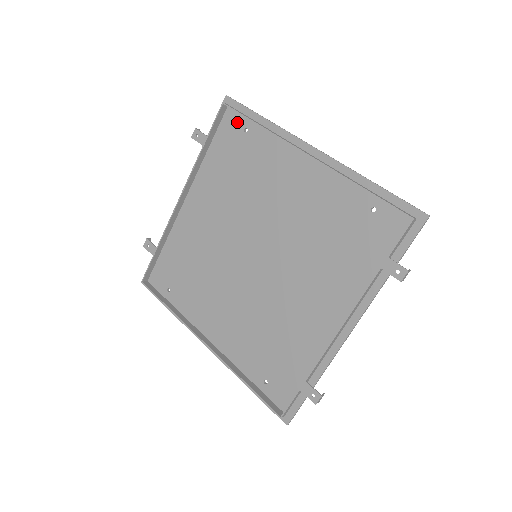
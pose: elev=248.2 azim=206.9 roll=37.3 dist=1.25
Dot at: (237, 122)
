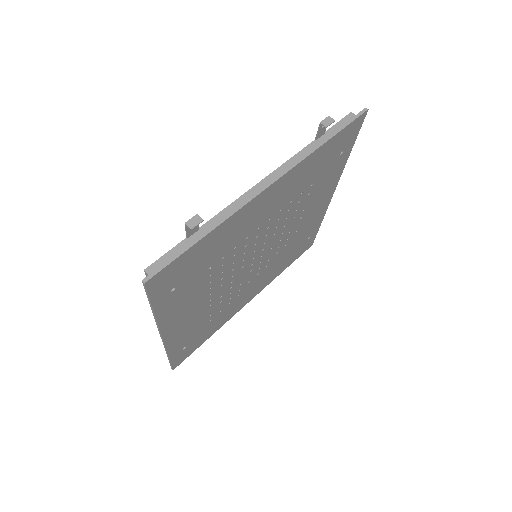
Dot at: occluded
